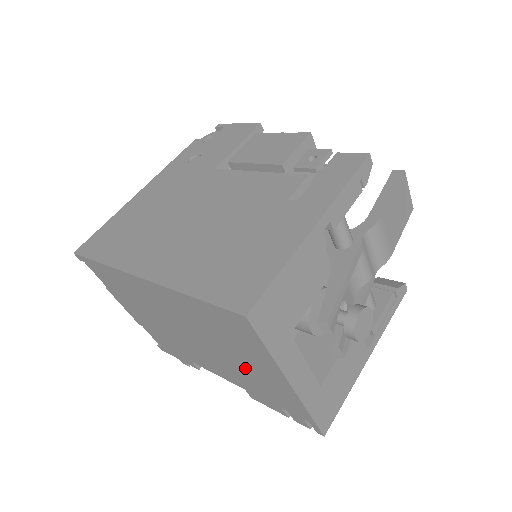
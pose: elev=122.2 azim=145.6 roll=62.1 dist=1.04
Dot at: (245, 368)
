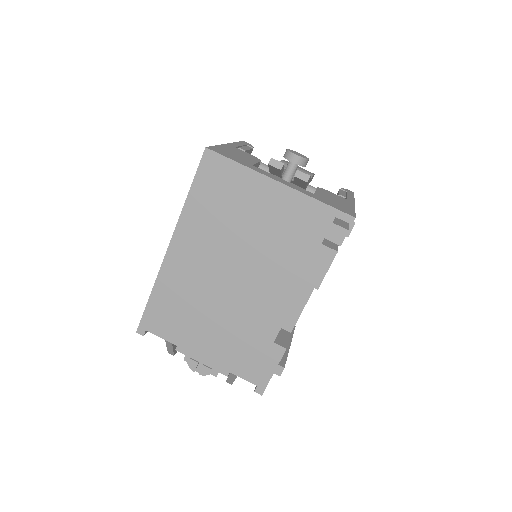
Dot at: (266, 231)
